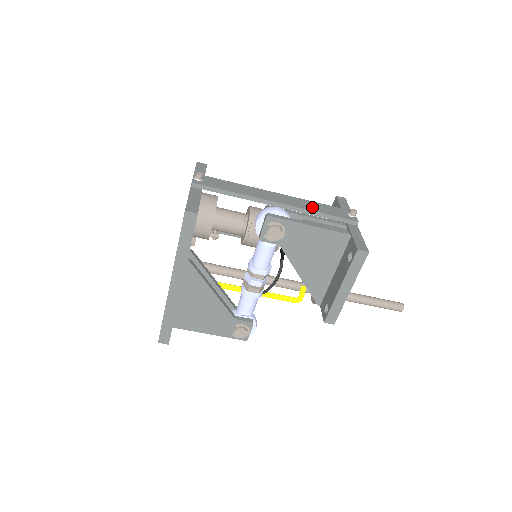
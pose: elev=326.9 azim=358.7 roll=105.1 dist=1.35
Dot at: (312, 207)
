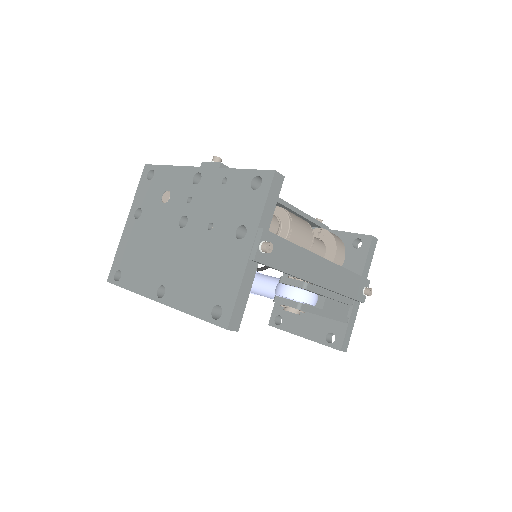
Dot at: (343, 285)
